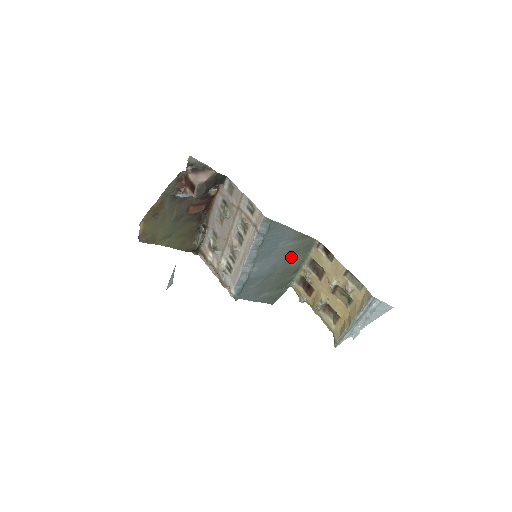
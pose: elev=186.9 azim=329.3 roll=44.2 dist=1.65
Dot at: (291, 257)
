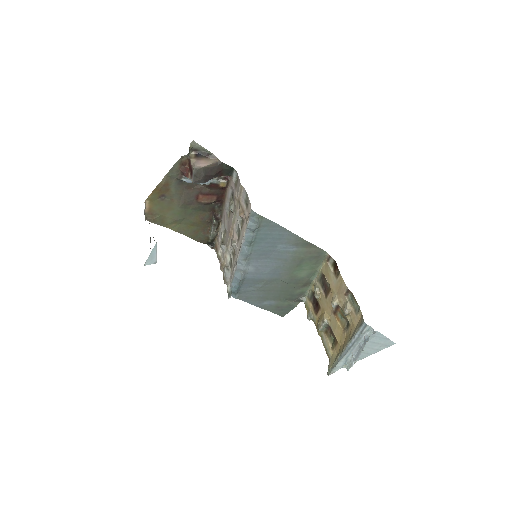
Dot at: (296, 265)
